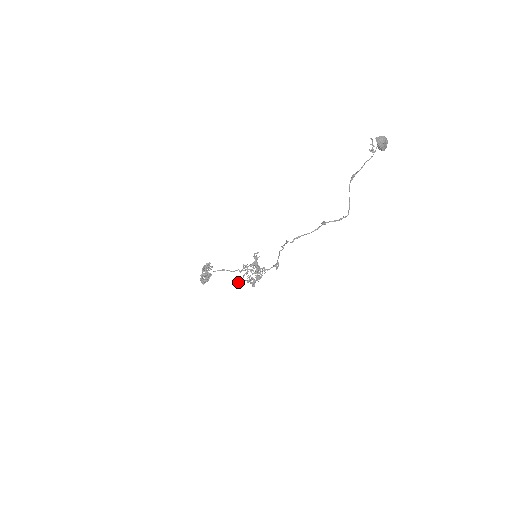
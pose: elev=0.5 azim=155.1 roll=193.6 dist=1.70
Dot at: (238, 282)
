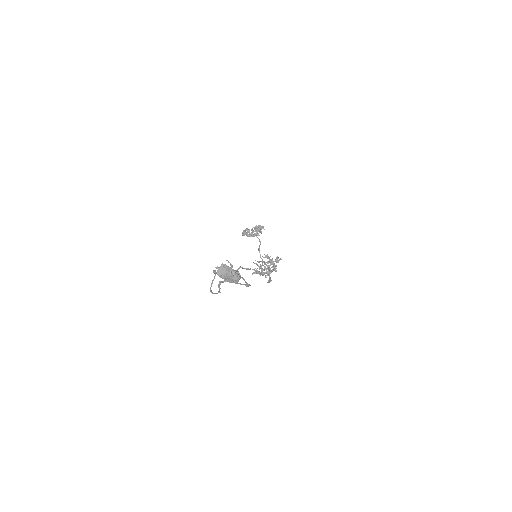
Dot at: occluded
